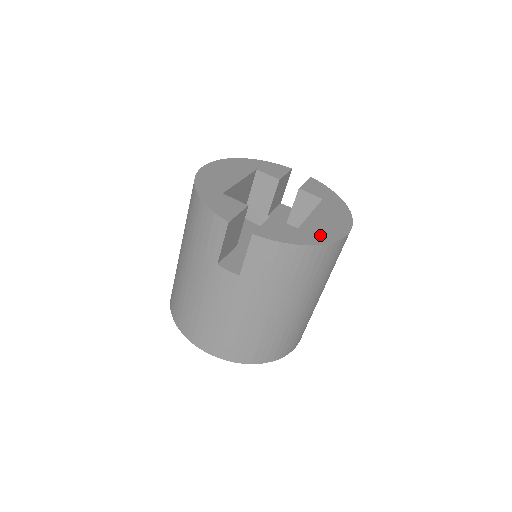
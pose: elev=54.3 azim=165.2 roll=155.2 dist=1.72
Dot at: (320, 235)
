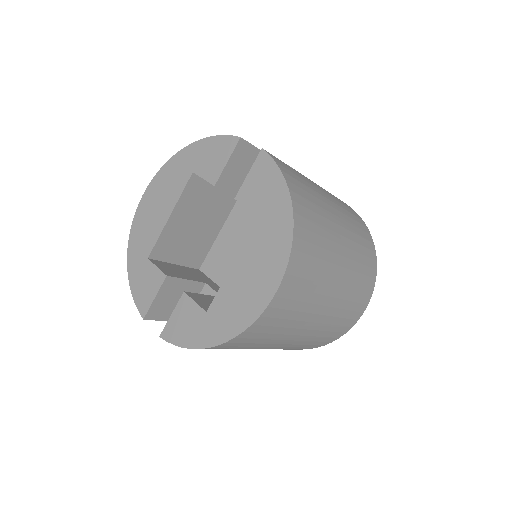
Dot at: (228, 321)
